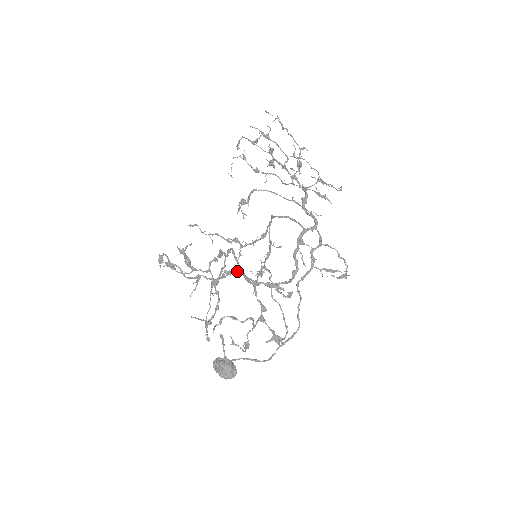
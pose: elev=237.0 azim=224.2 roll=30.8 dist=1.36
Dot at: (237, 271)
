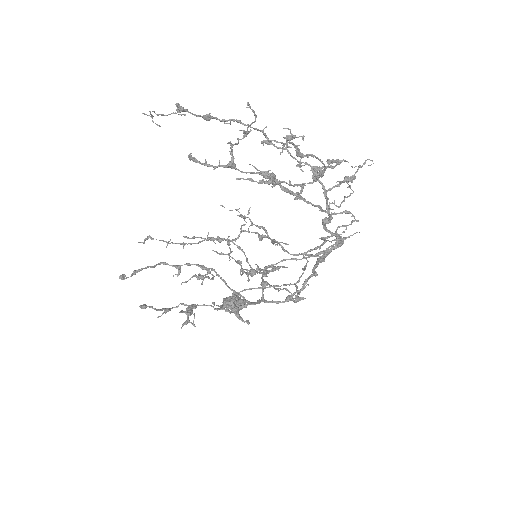
Dot at: occluded
